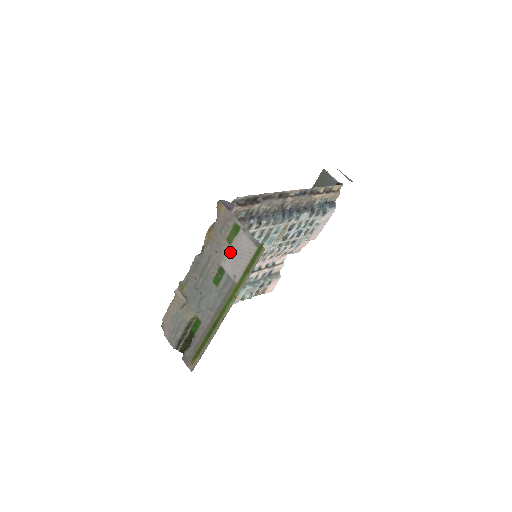
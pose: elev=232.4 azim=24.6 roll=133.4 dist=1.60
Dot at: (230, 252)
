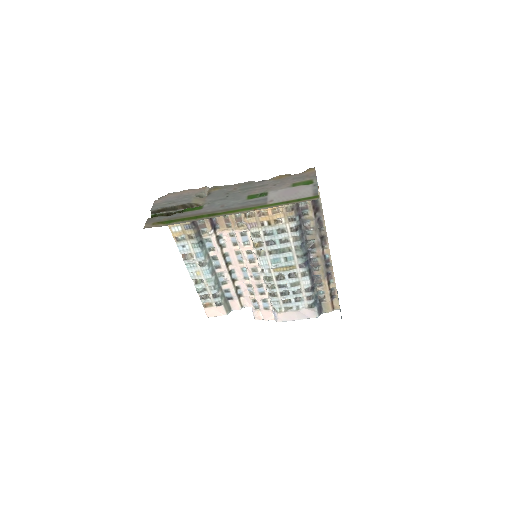
Dot at: (287, 189)
